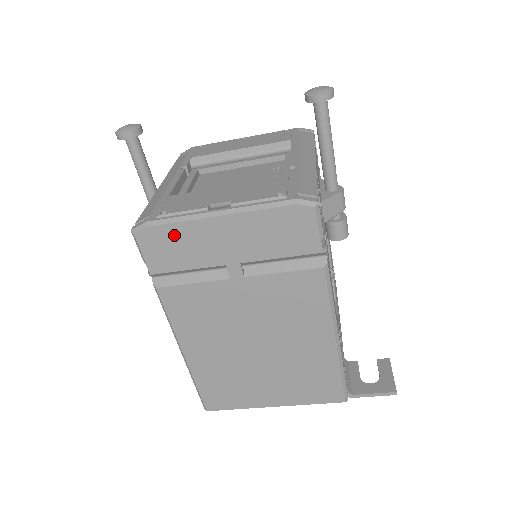
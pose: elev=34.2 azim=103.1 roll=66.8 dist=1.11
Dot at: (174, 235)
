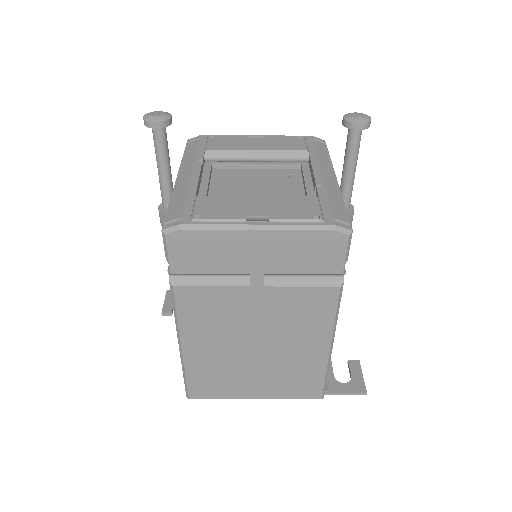
Dot at: (206, 241)
